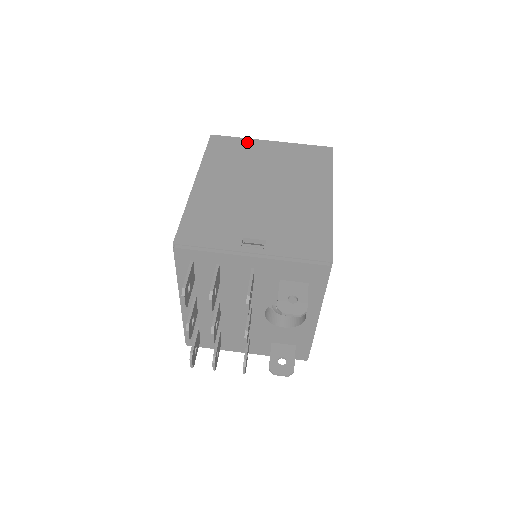
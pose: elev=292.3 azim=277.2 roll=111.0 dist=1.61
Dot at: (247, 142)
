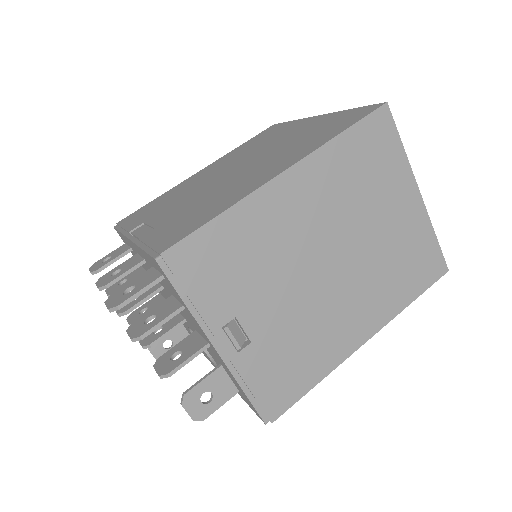
Dot at: (401, 166)
